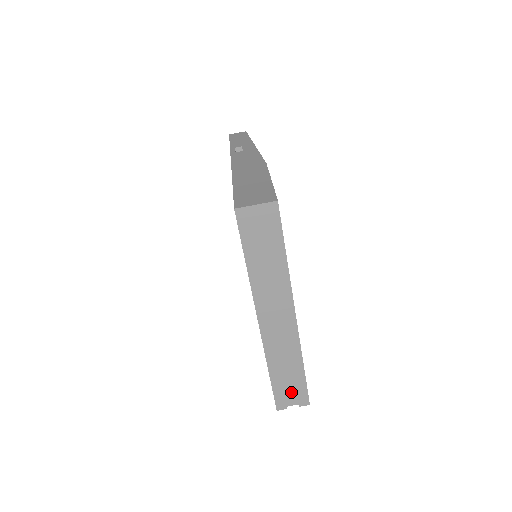
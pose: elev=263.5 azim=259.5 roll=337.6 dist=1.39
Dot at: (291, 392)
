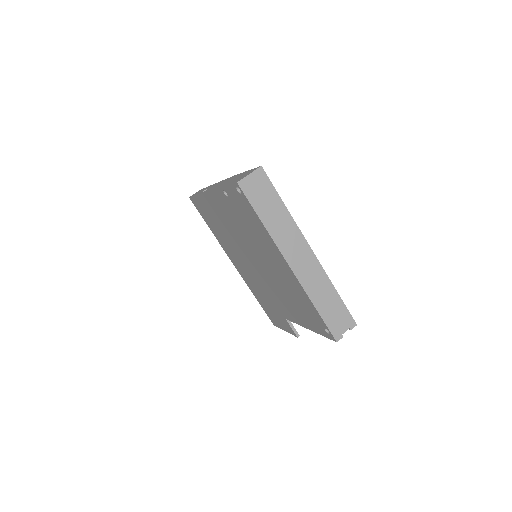
Dot at: (339, 319)
